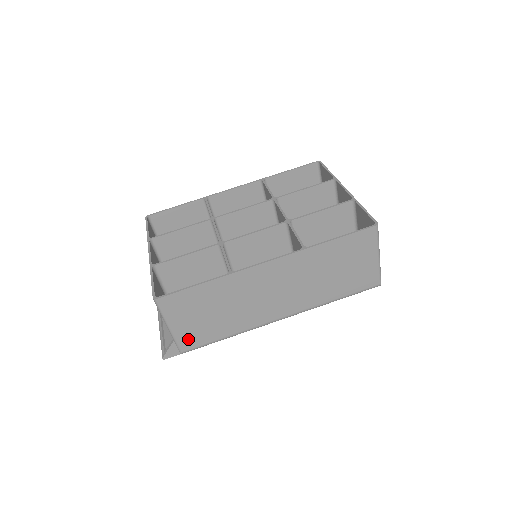
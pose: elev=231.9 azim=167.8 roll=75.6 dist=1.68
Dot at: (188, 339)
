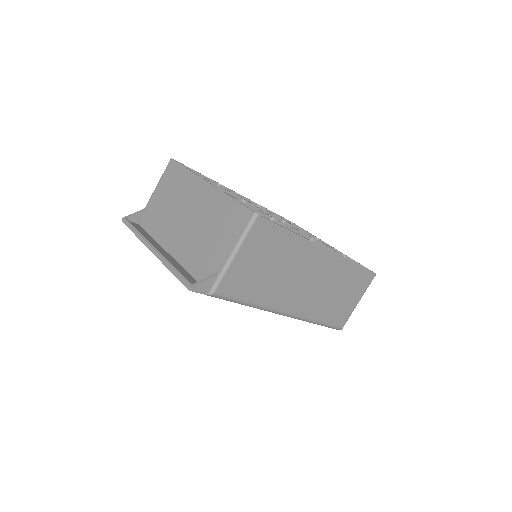
Dot at: (232, 280)
